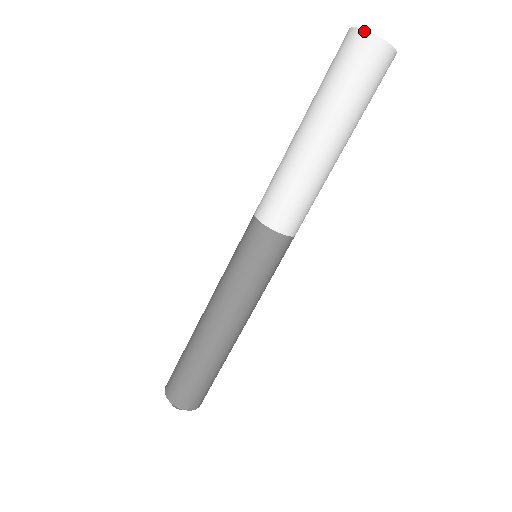
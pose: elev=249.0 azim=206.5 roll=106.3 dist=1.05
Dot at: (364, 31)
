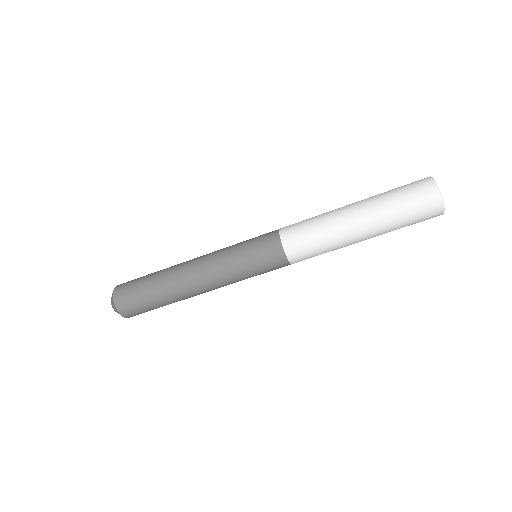
Dot at: (444, 209)
